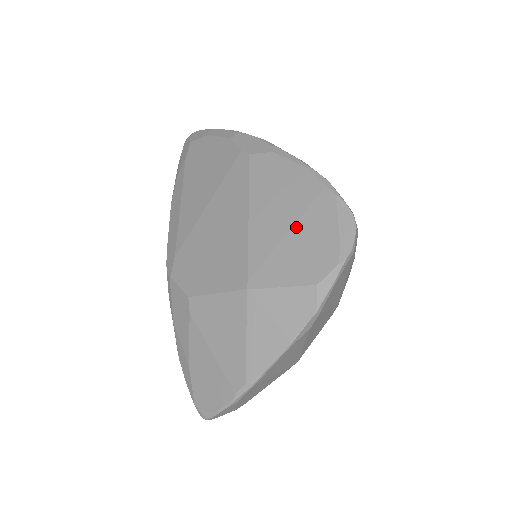
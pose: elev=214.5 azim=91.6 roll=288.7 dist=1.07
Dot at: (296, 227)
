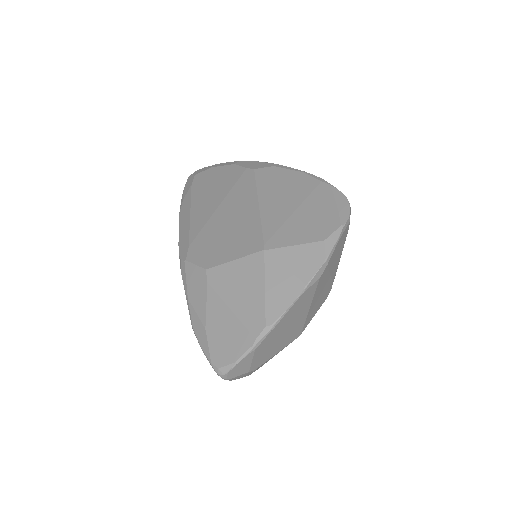
Dot at: (301, 207)
